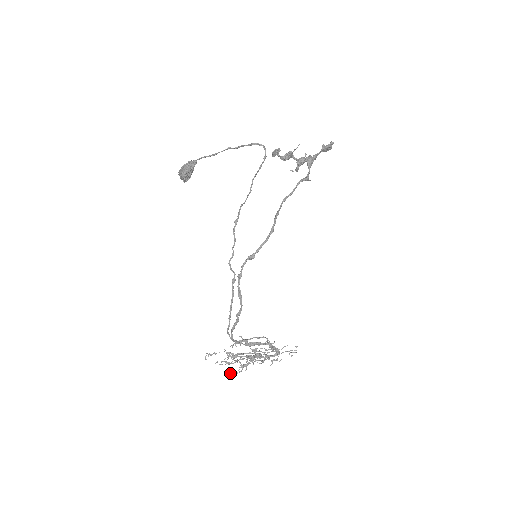
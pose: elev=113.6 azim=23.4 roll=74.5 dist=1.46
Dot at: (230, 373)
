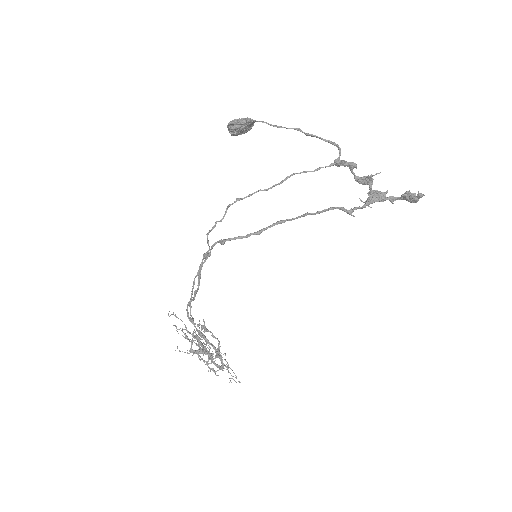
Dot at: occluded
